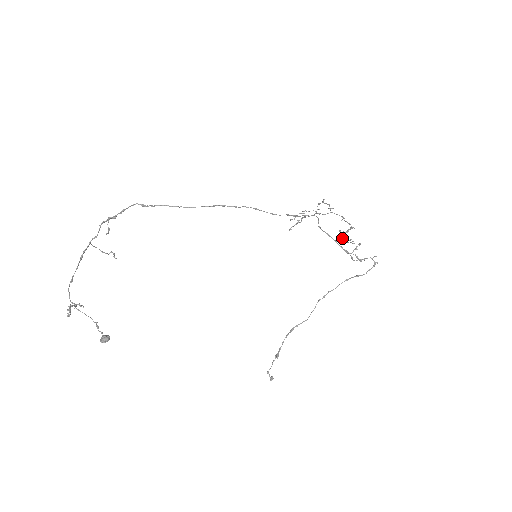
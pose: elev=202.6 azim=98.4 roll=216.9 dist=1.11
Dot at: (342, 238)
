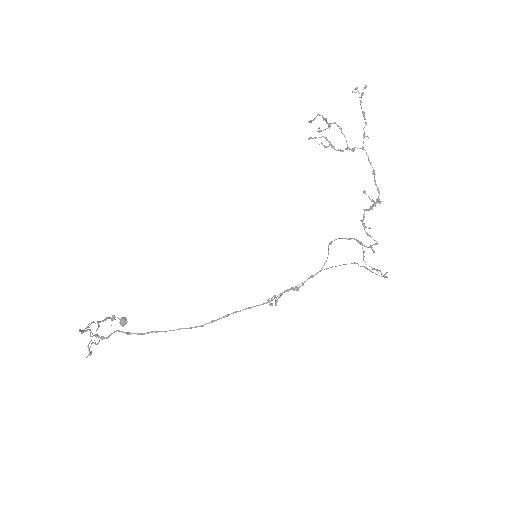
Dot at: (361, 221)
